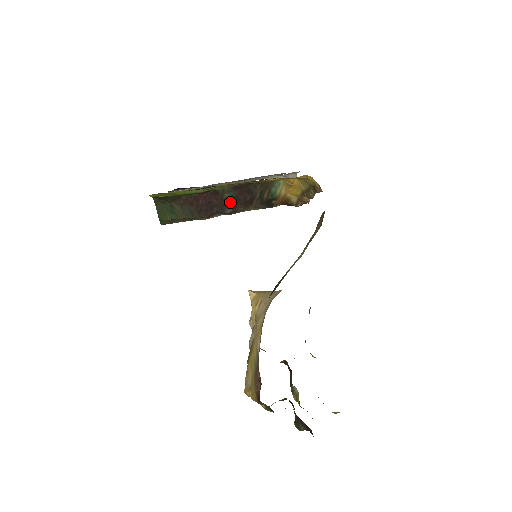
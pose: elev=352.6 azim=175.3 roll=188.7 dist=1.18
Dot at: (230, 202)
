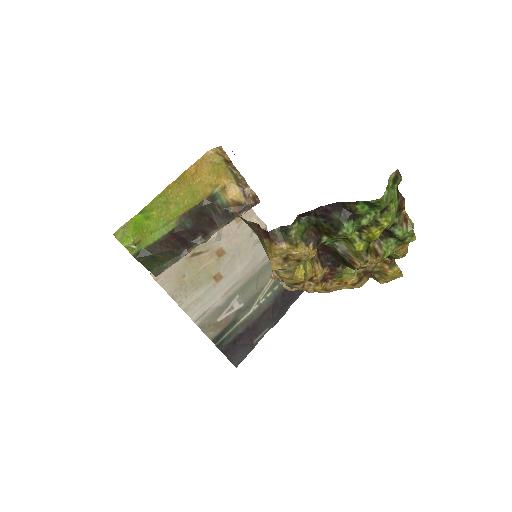
Dot at: (196, 230)
